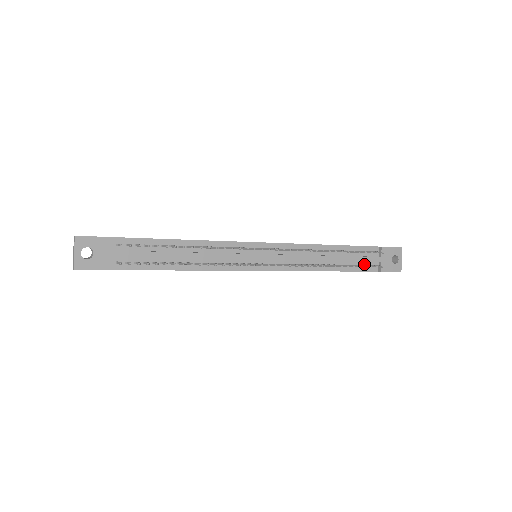
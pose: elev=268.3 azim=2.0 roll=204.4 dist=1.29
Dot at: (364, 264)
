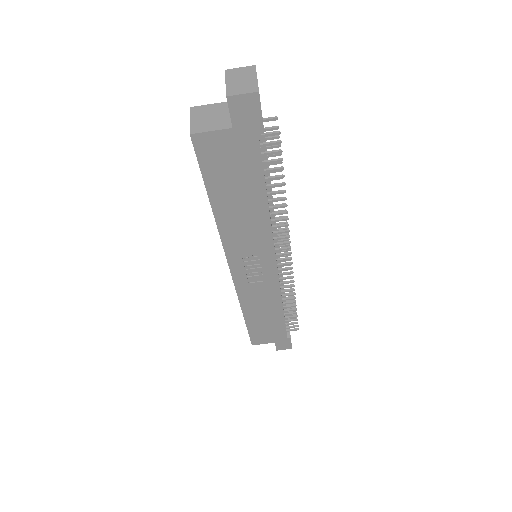
Dot at: (285, 323)
